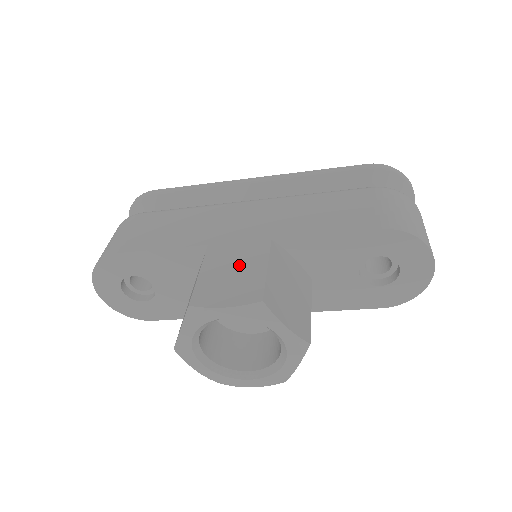
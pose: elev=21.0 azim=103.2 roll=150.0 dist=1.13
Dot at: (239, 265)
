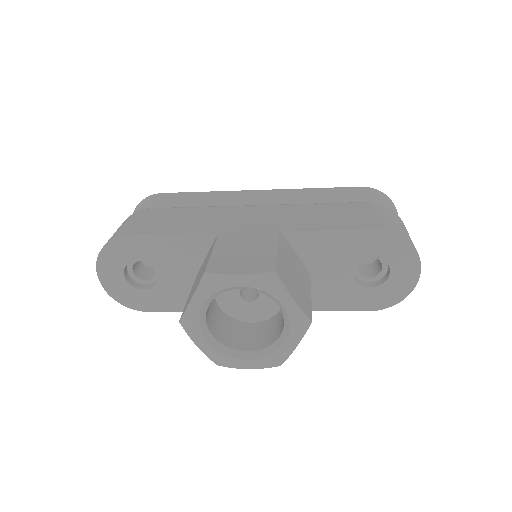
Dot at: (250, 246)
